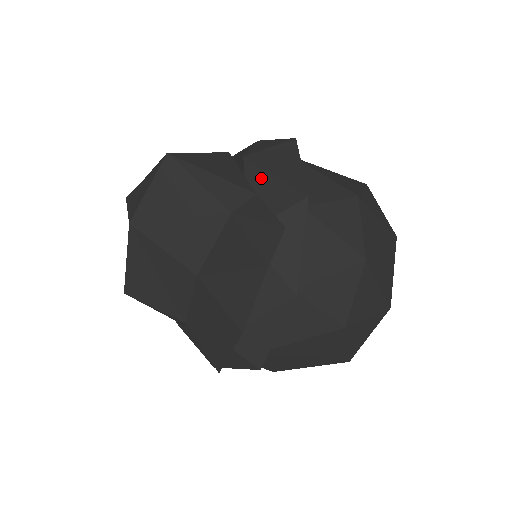
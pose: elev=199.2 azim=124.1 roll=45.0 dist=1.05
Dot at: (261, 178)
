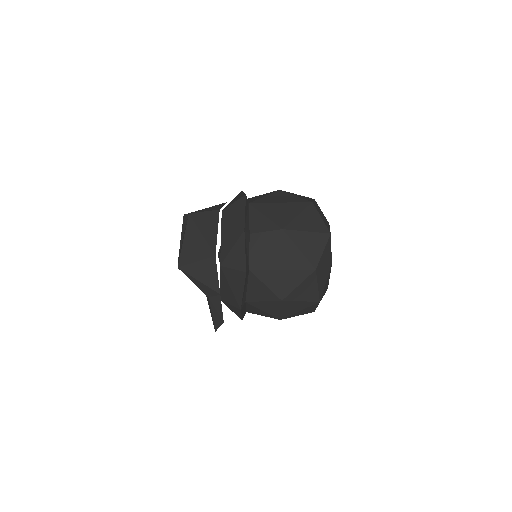
Dot at: (226, 284)
